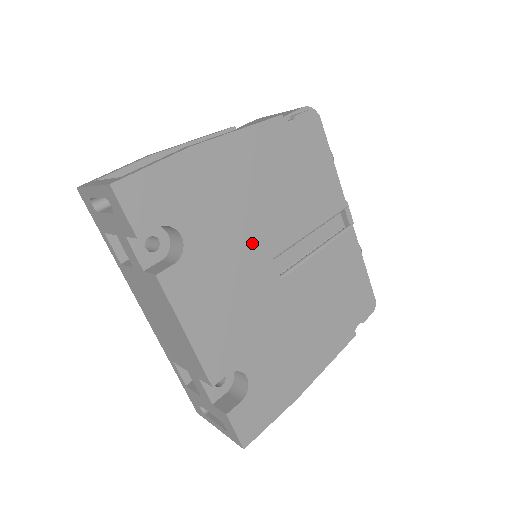
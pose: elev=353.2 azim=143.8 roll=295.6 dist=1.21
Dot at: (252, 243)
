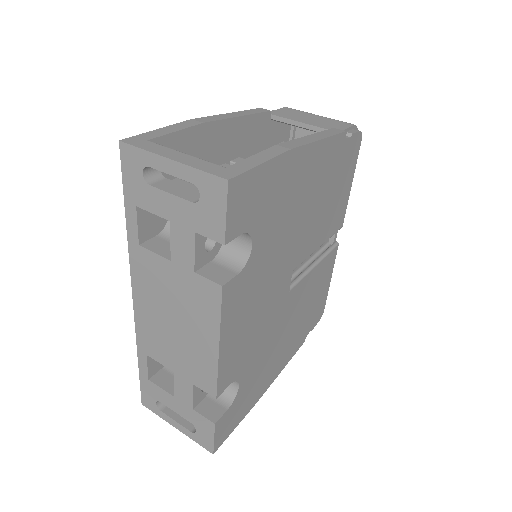
Dot at: (287, 256)
